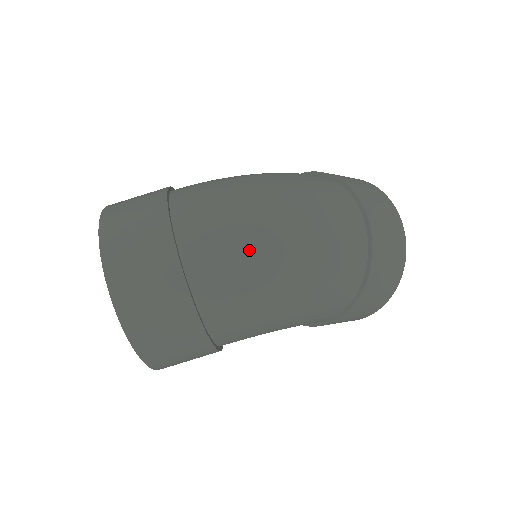
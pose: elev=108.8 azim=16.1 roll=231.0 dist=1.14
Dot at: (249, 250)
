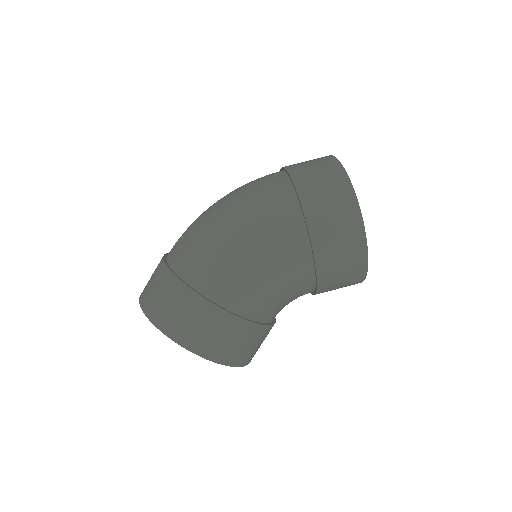
Dot at: (195, 226)
